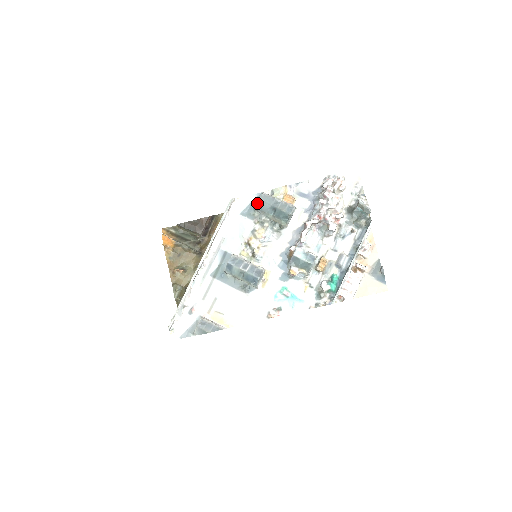
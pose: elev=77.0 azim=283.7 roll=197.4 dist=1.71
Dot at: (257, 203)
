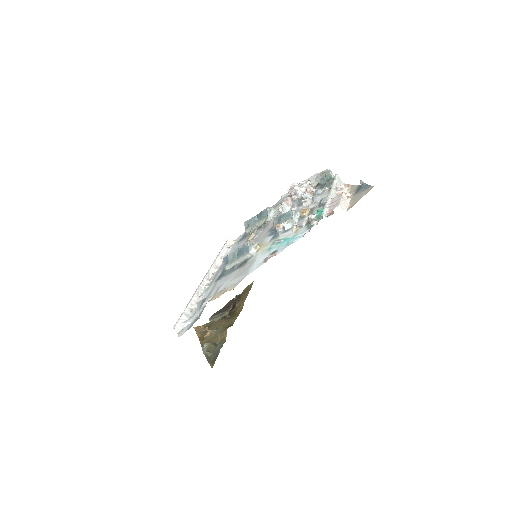
Dot at: occluded
